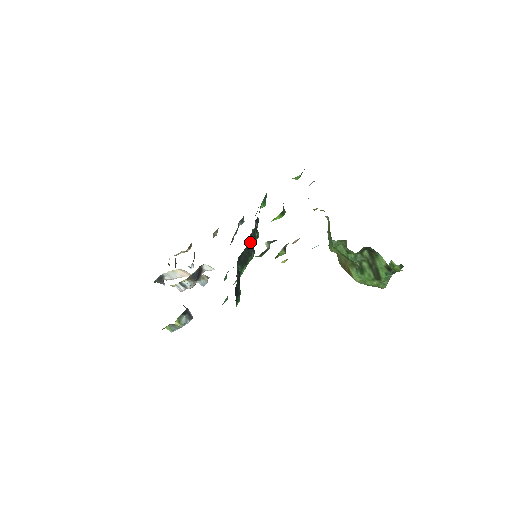
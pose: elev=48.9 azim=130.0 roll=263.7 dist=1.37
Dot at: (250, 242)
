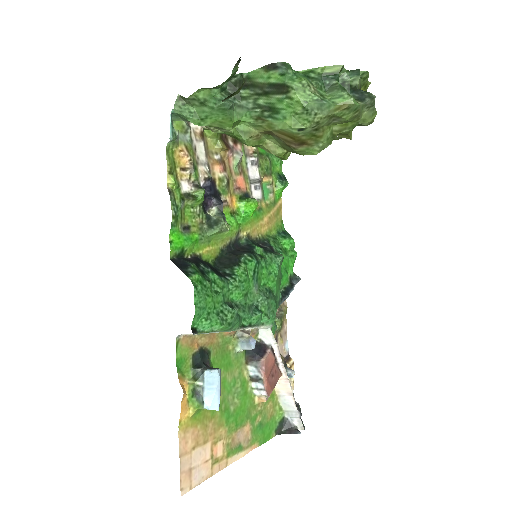
Dot at: (241, 251)
